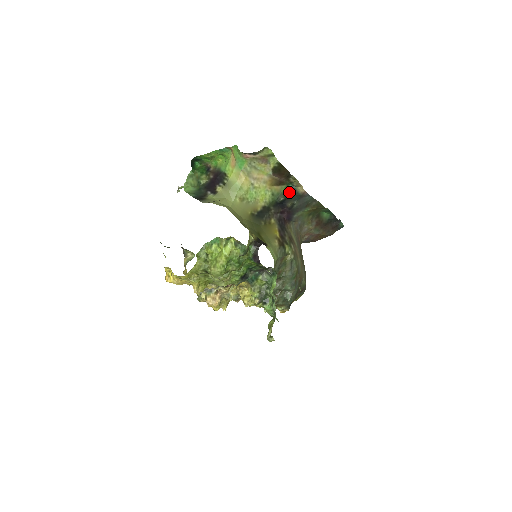
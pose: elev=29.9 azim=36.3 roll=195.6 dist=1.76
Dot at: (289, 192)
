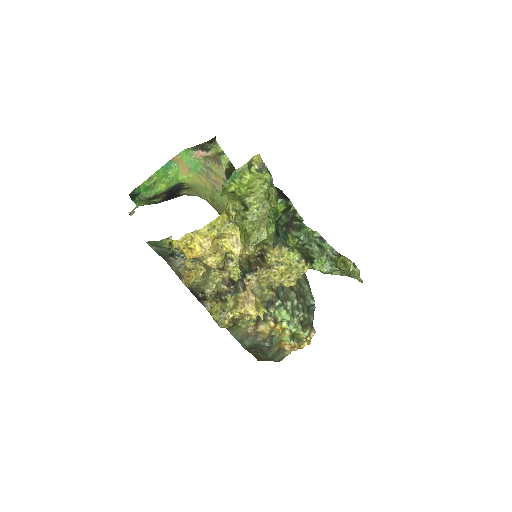
Dot at: occluded
